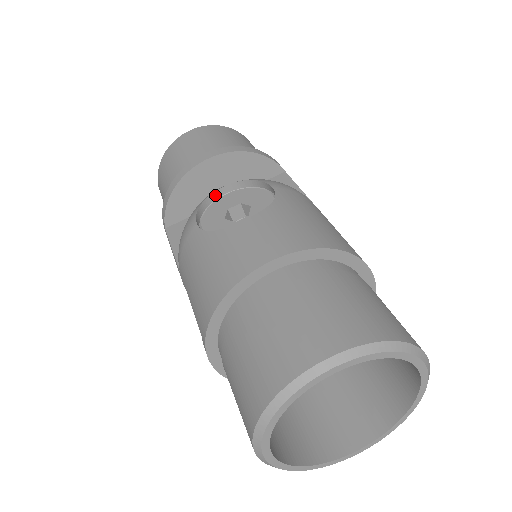
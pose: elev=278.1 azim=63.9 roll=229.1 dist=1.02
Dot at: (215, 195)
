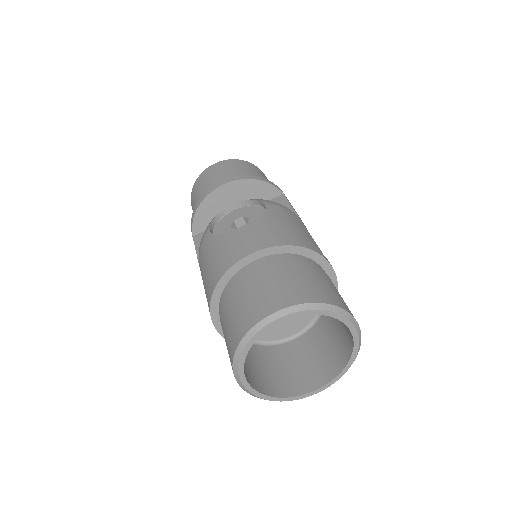
Dot at: (226, 211)
